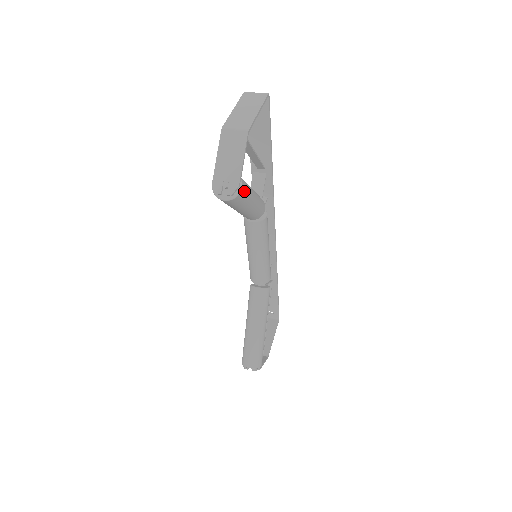
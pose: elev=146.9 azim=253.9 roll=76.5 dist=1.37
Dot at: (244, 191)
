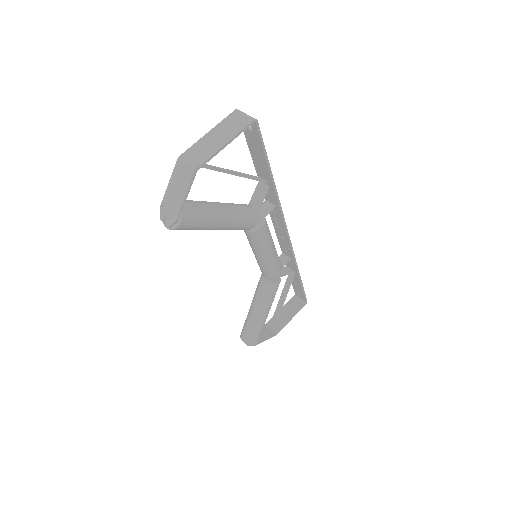
Dot at: (189, 223)
